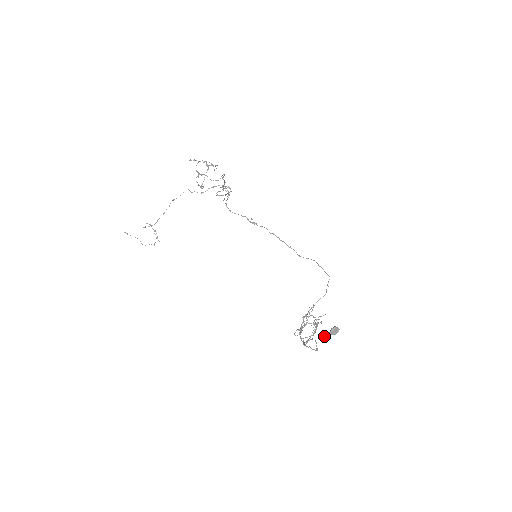
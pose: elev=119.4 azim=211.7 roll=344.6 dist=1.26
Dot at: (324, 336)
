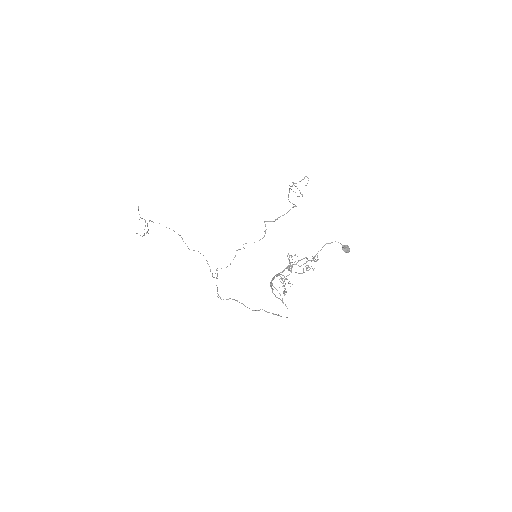
Dot at: occluded
